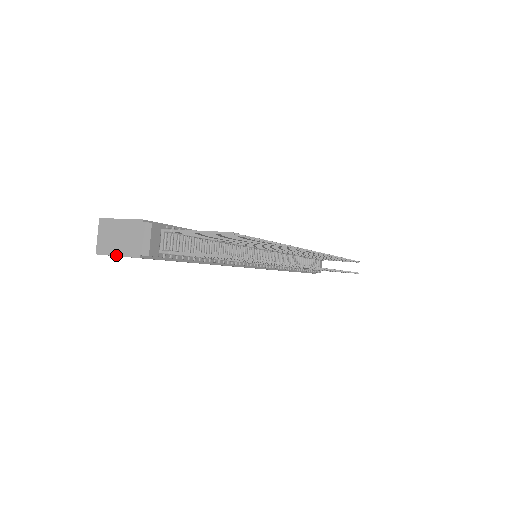
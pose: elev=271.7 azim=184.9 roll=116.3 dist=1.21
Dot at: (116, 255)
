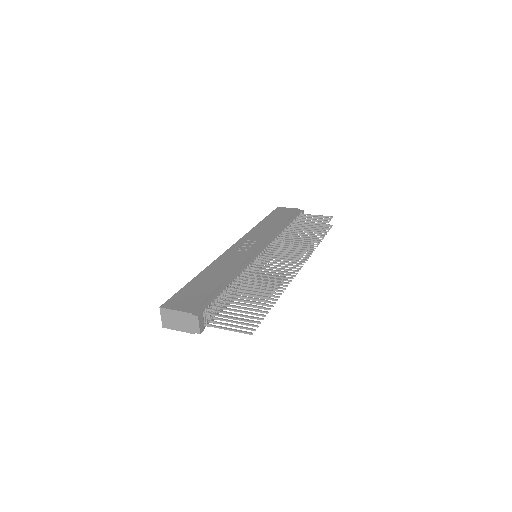
Dot at: (177, 330)
